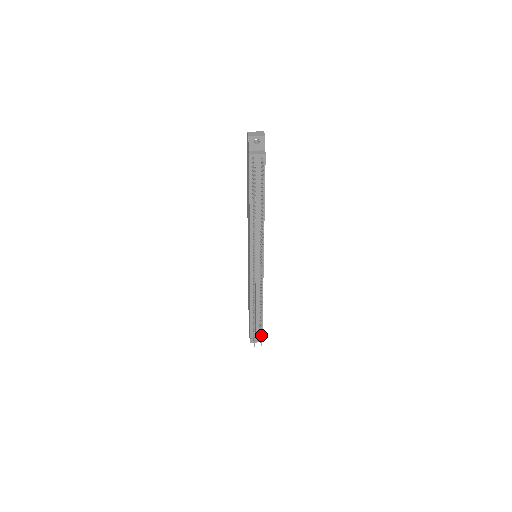
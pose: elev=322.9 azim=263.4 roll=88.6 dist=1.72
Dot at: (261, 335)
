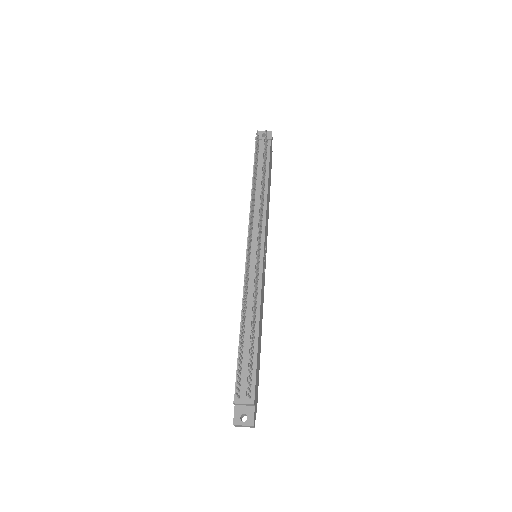
Dot at: (249, 369)
